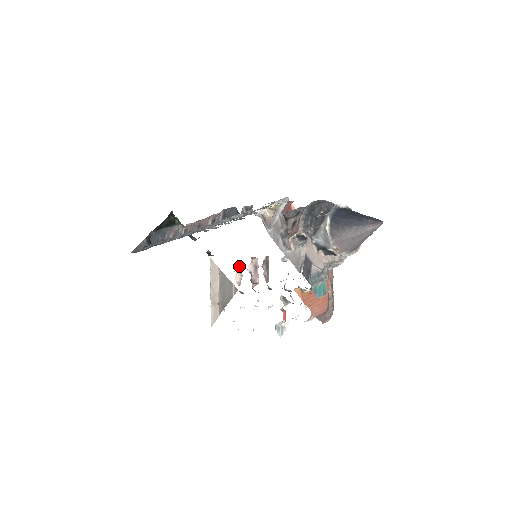
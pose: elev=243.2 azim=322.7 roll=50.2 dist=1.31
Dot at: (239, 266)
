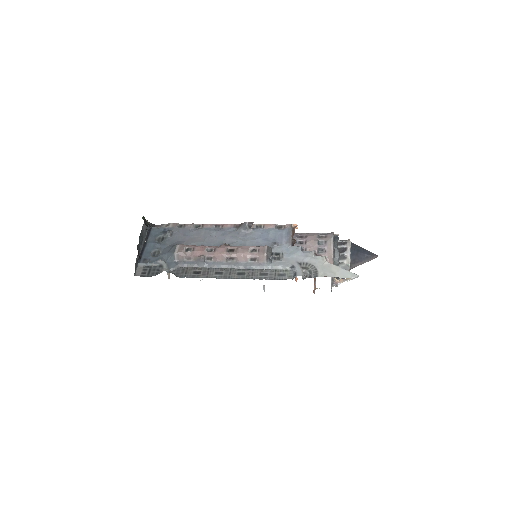
Dot at: occluded
